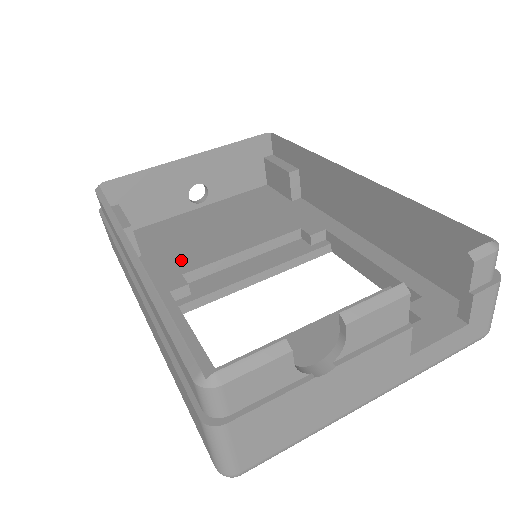
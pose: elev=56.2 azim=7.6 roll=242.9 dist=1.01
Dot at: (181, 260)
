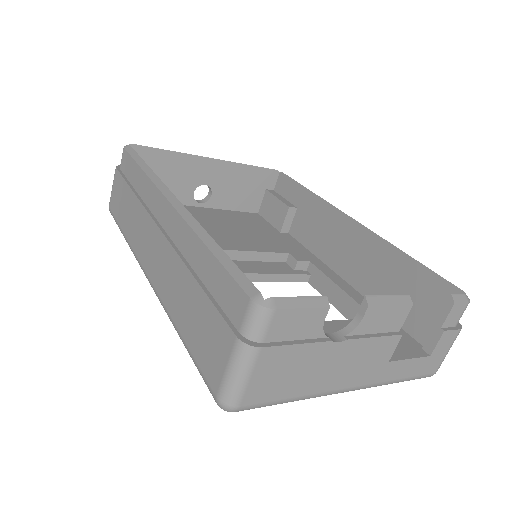
Dot at: occluded
